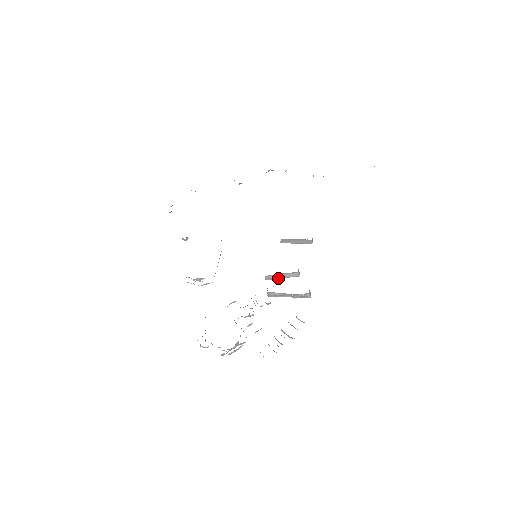
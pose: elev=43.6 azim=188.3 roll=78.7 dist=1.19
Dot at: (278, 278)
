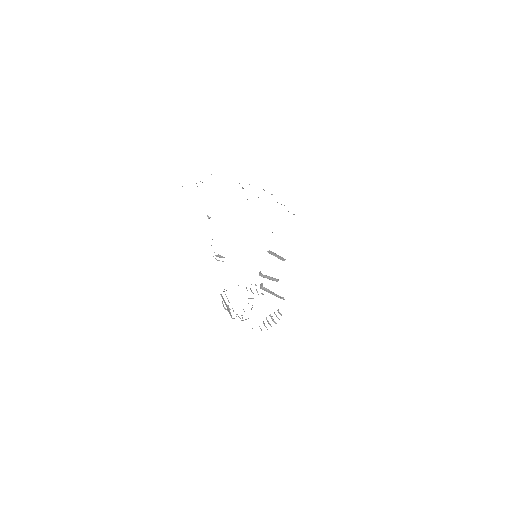
Dot at: (267, 278)
